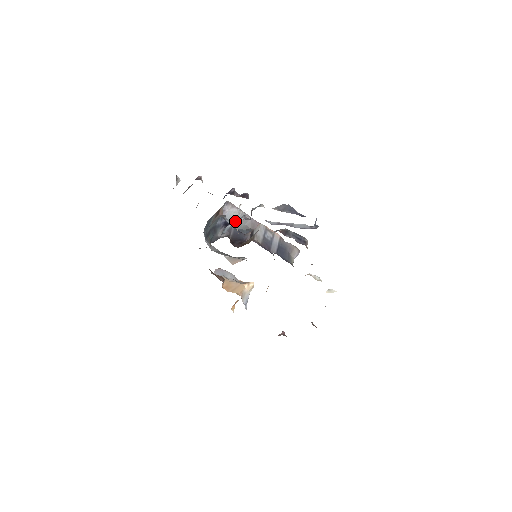
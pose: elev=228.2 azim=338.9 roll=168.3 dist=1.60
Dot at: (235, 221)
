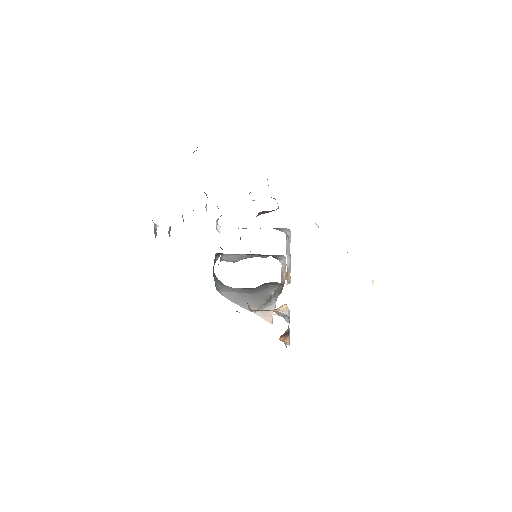
Dot at: (234, 260)
